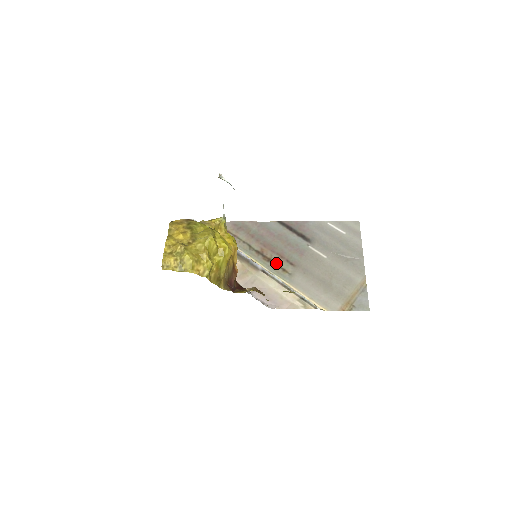
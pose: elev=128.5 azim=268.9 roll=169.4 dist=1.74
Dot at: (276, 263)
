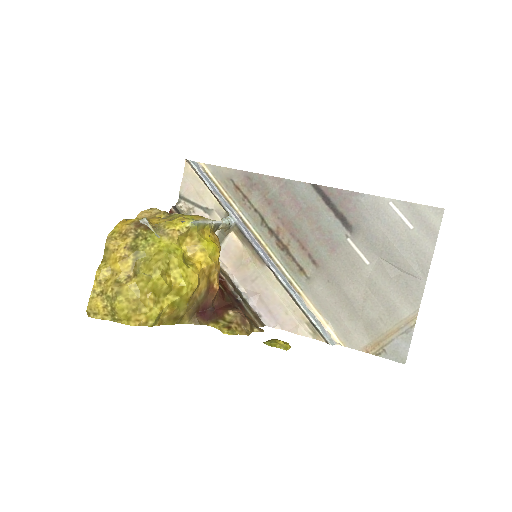
Dot at: (293, 256)
